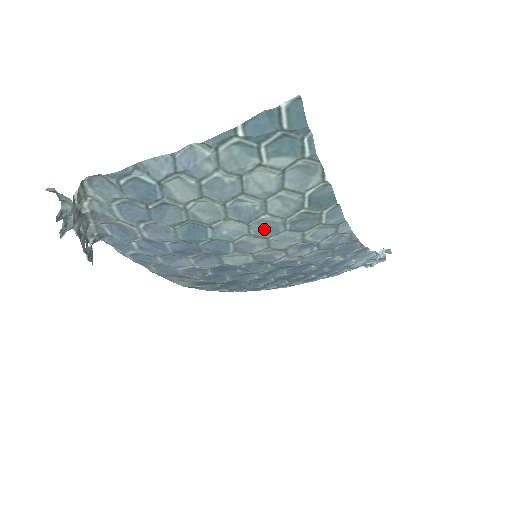
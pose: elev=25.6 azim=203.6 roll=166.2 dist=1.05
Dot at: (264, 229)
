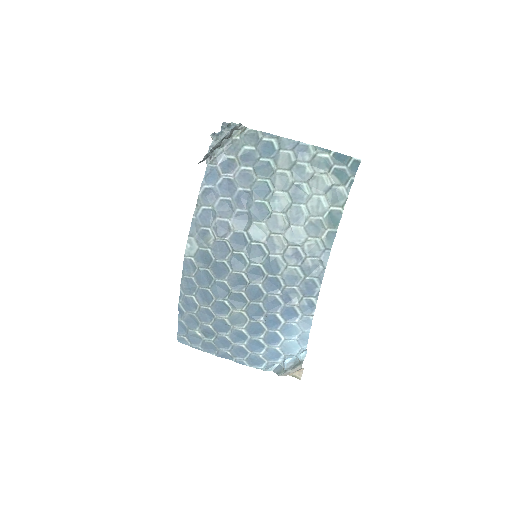
Dot at: (295, 215)
